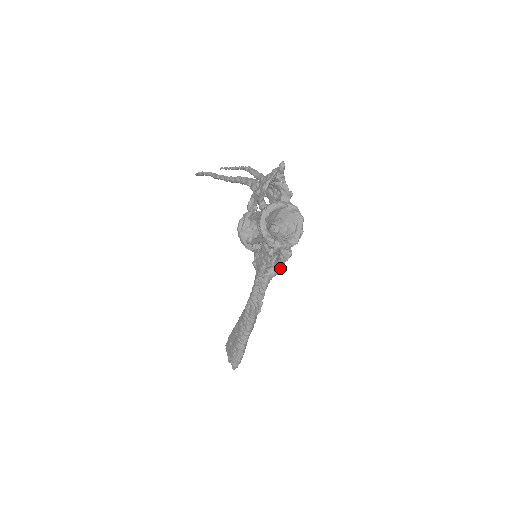
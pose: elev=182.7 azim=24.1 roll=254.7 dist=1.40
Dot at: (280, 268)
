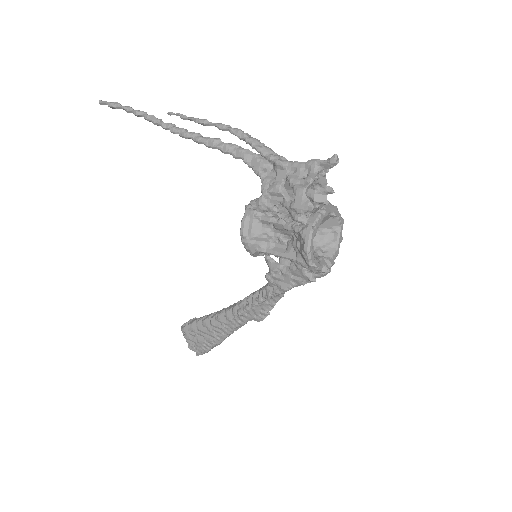
Dot at: occluded
